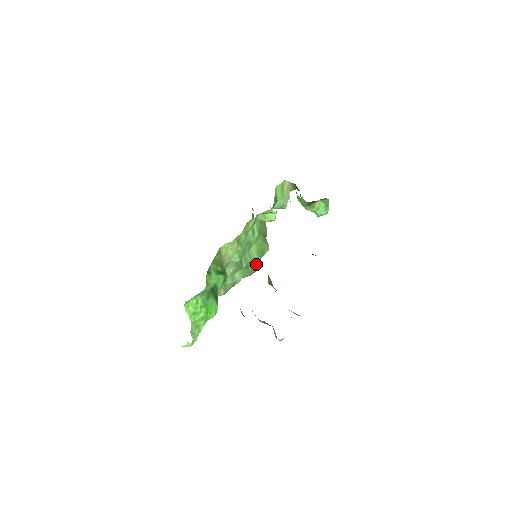
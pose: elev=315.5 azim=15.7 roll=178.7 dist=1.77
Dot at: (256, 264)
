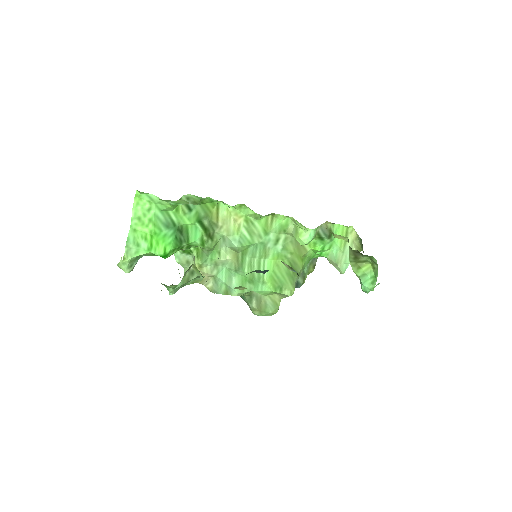
Dot at: (270, 301)
